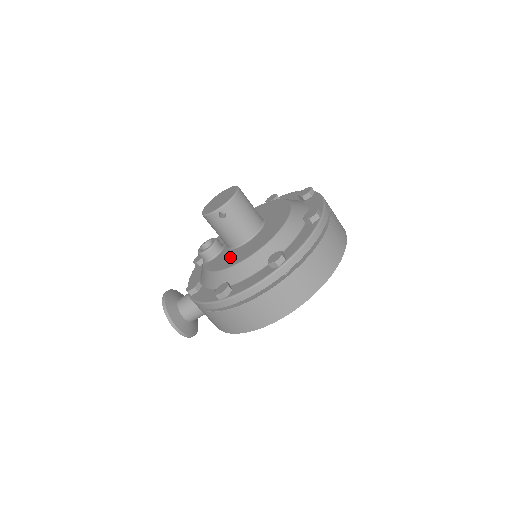
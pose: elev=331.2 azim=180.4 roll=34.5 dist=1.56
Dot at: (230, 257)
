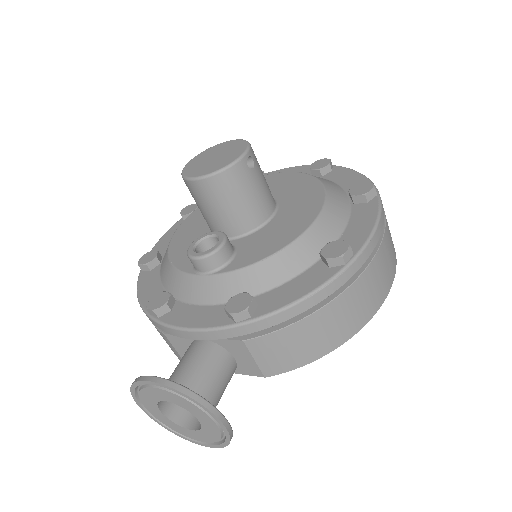
Dot at: (278, 229)
